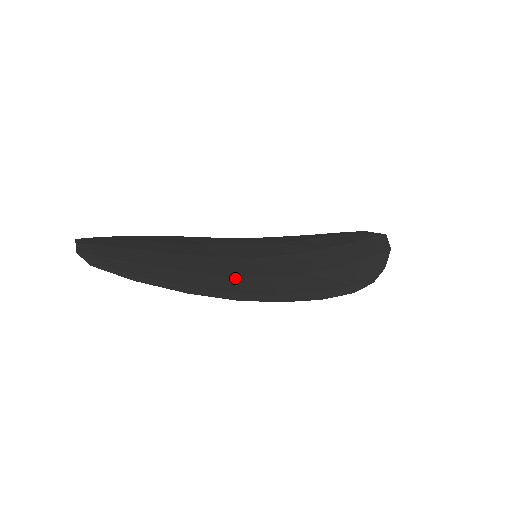
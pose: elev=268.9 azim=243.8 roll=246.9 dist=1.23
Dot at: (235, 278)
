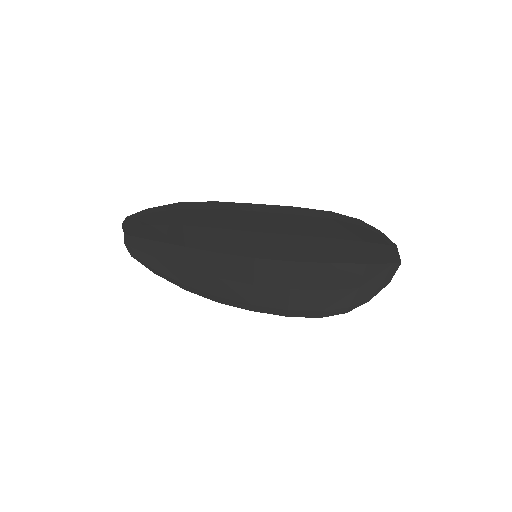
Dot at: (224, 225)
